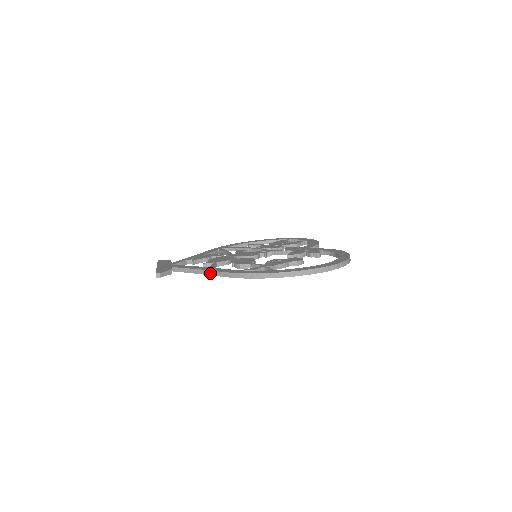
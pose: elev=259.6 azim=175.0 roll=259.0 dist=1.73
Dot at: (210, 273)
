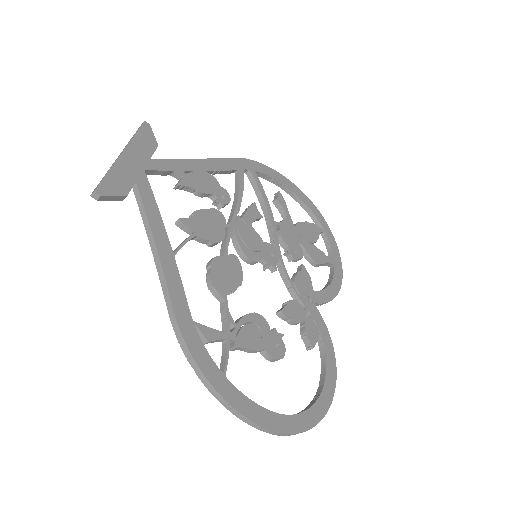
Dot at: (160, 273)
